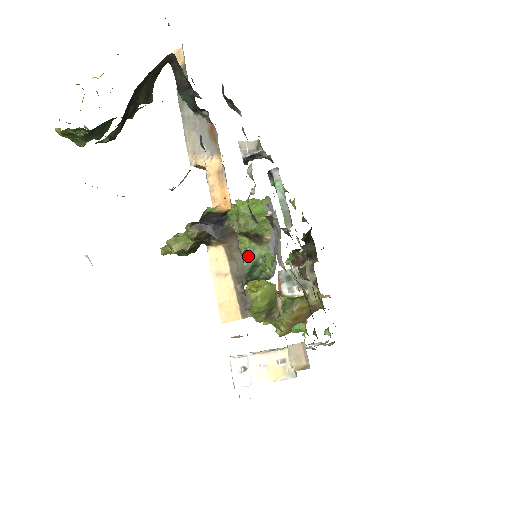
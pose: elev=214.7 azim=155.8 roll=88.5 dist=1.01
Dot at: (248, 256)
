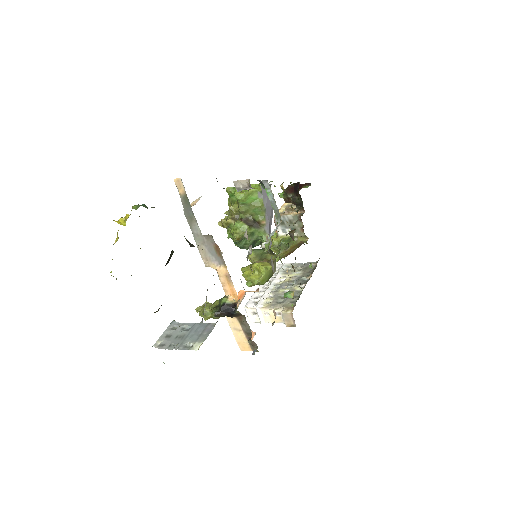
Dot at: (250, 238)
